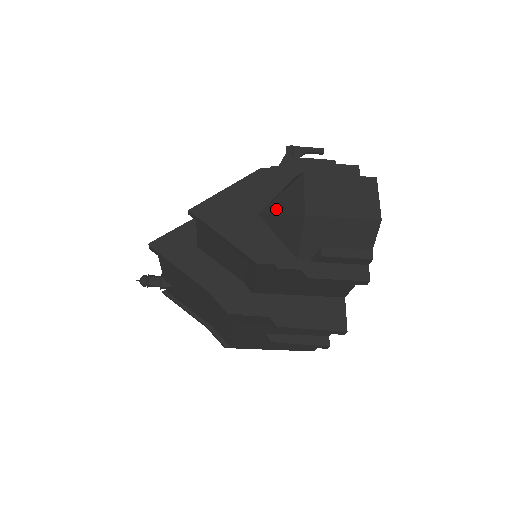
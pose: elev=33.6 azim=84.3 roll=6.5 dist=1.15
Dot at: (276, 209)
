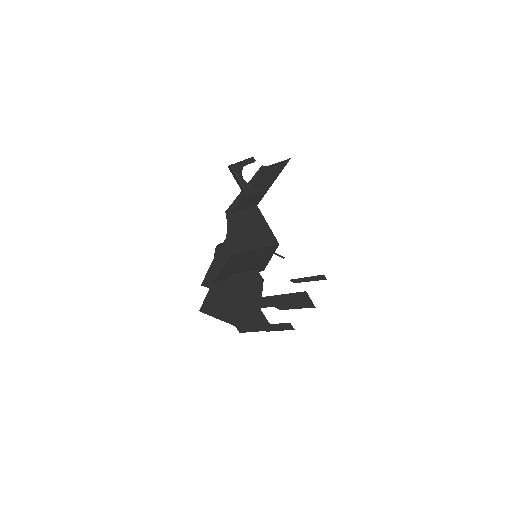
Dot at: occluded
